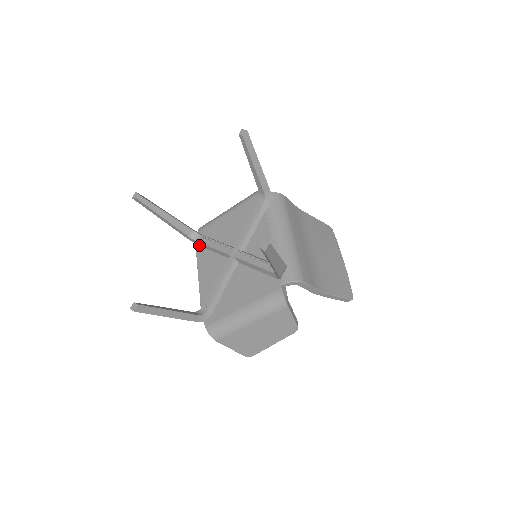
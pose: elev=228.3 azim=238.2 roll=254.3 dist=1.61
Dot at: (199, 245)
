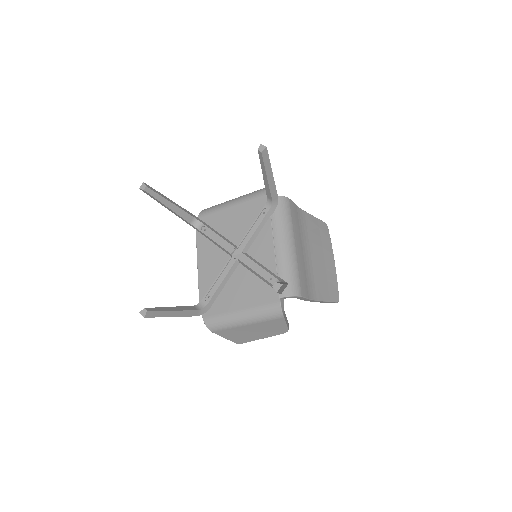
Dot at: (200, 232)
